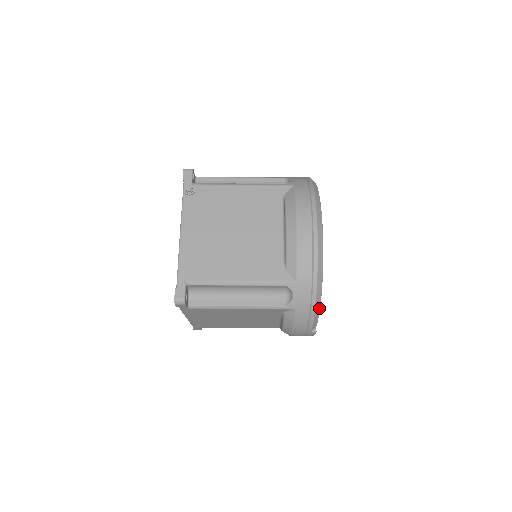
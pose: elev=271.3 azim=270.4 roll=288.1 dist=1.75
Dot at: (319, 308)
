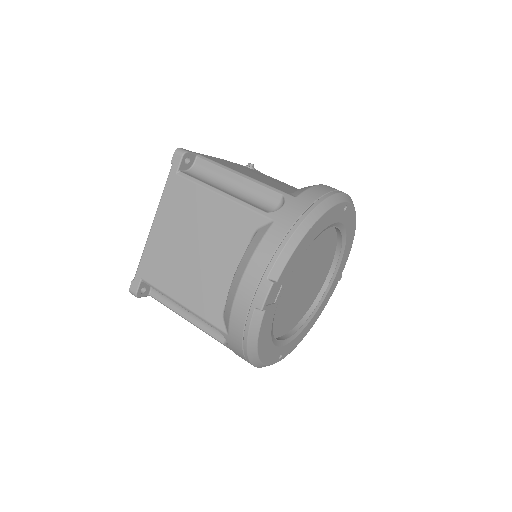
Dot at: (299, 240)
